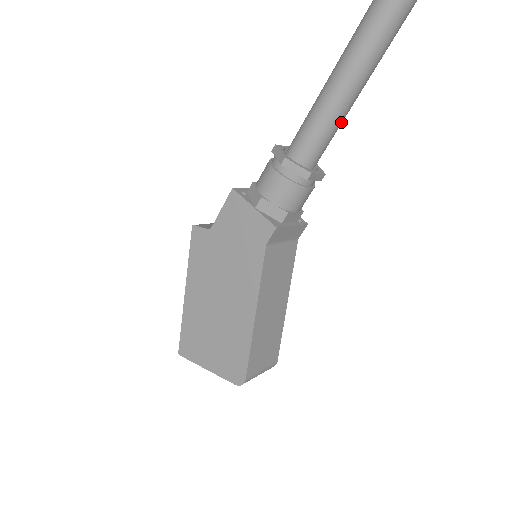
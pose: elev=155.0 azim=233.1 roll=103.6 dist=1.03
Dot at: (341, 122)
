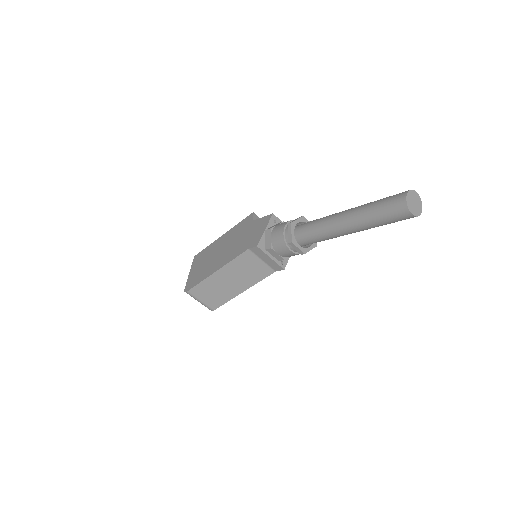
Dot at: (327, 237)
